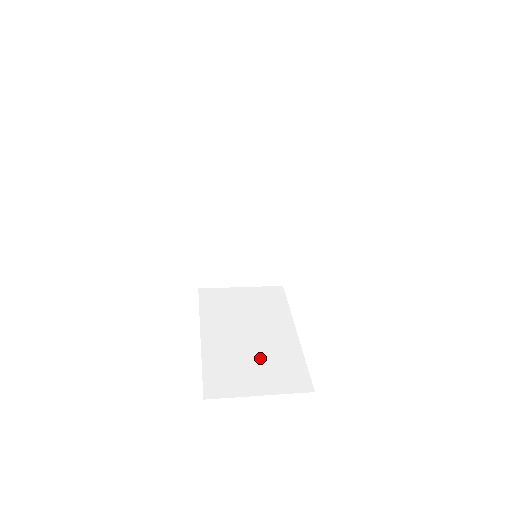
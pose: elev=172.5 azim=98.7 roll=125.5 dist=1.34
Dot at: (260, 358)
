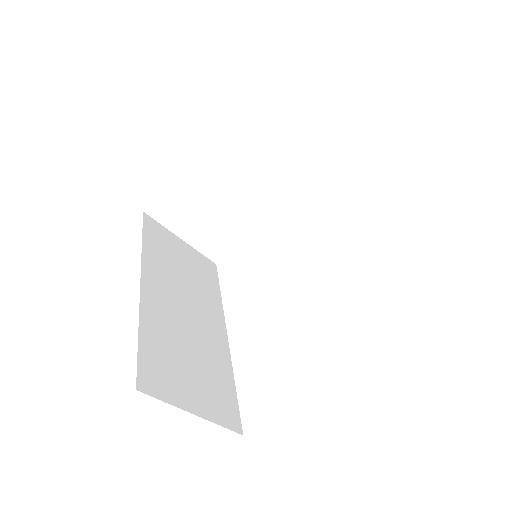
Dot at: occluded
